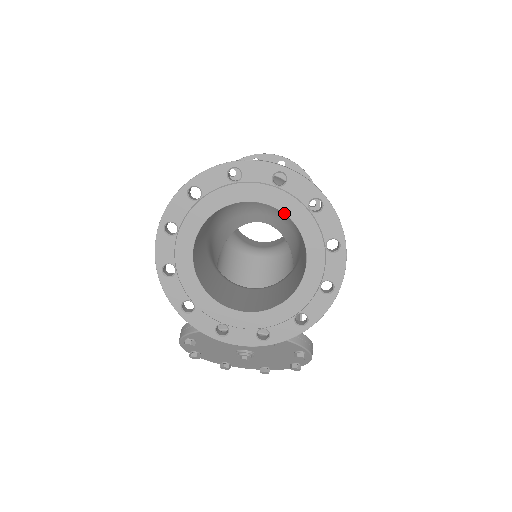
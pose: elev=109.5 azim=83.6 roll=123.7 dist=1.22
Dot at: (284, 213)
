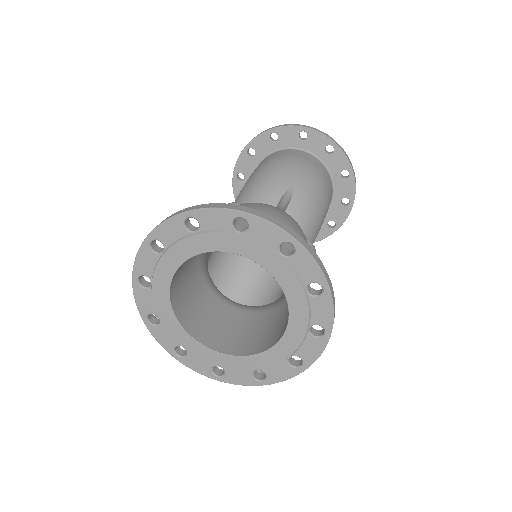
Dot at: (279, 283)
